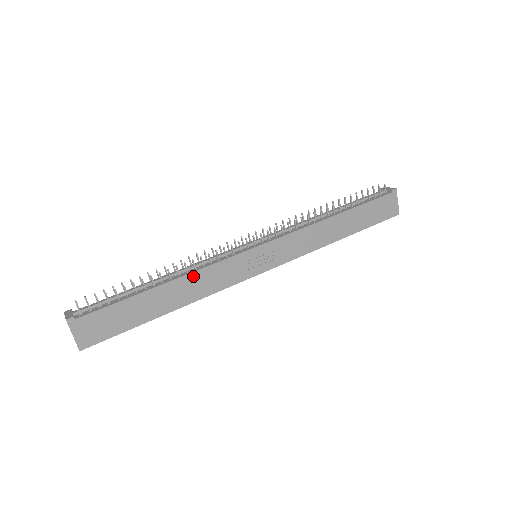
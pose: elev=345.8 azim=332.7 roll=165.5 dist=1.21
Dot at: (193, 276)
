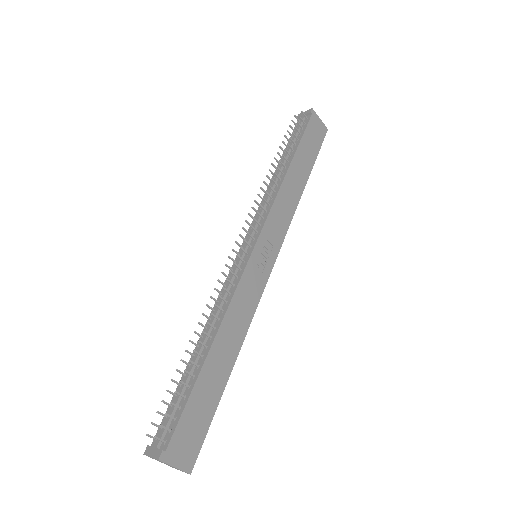
Dot at: (227, 319)
